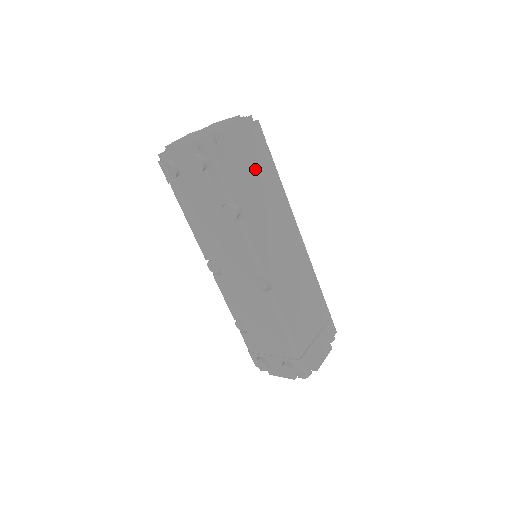
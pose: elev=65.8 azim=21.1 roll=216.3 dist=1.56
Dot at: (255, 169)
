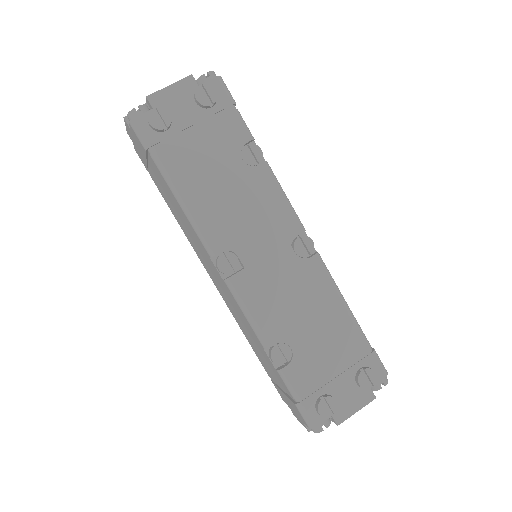
Dot at: occluded
